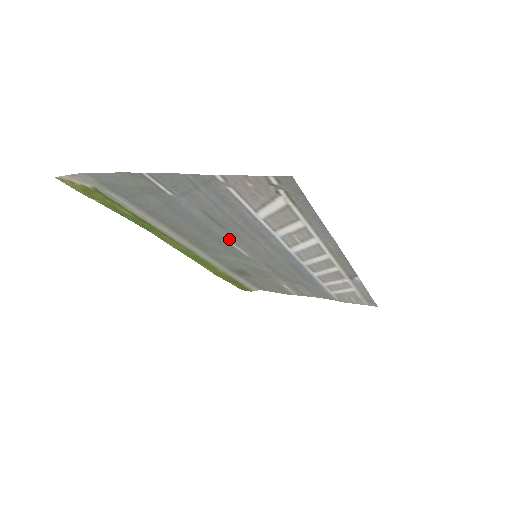
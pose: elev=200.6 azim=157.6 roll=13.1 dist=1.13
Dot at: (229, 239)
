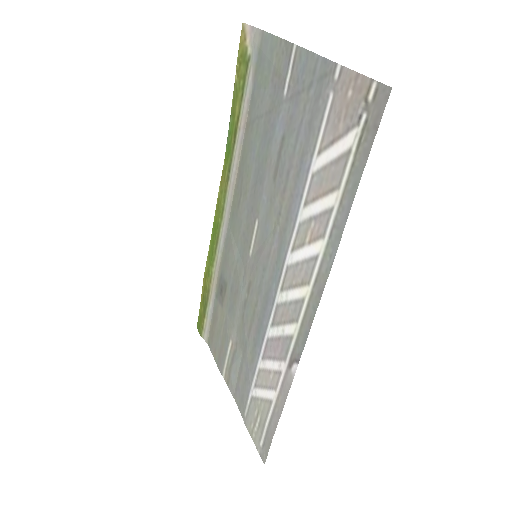
Dot at: (262, 208)
